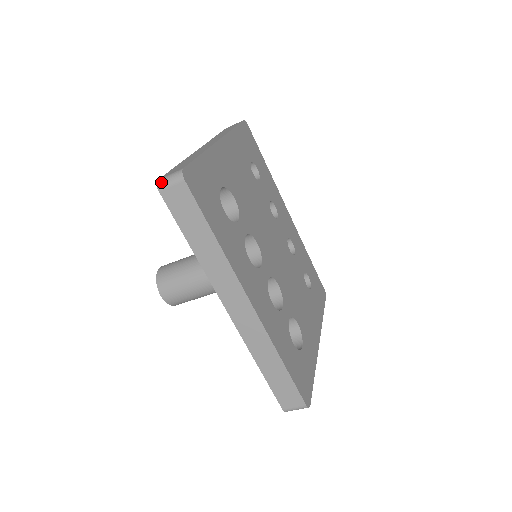
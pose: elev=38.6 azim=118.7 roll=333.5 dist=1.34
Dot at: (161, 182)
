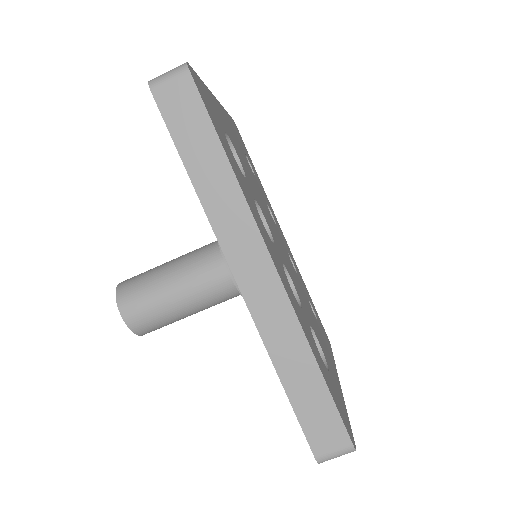
Dot at: (155, 79)
